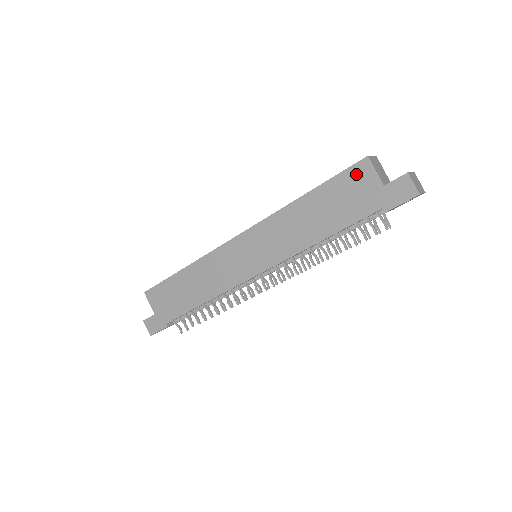
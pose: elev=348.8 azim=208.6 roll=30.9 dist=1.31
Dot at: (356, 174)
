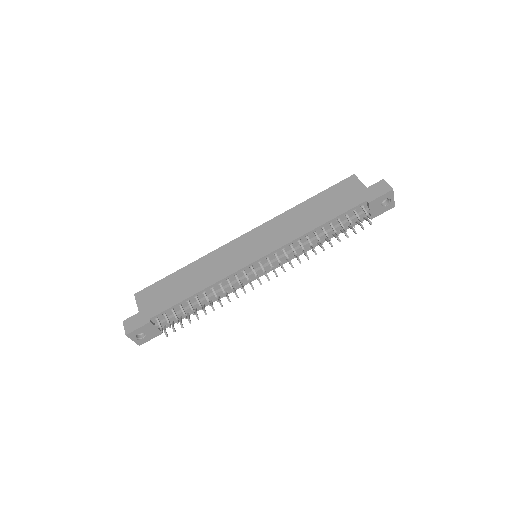
Dot at: (346, 184)
